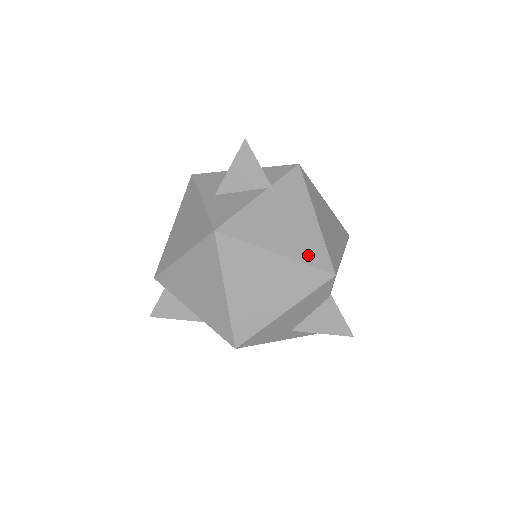
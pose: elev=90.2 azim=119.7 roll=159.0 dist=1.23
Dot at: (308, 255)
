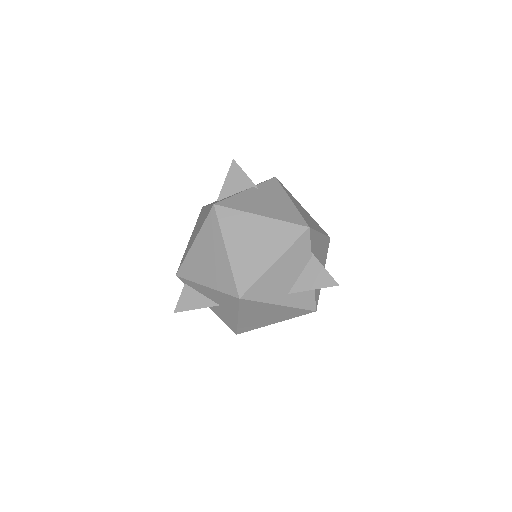
Dot at: (286, 217)
